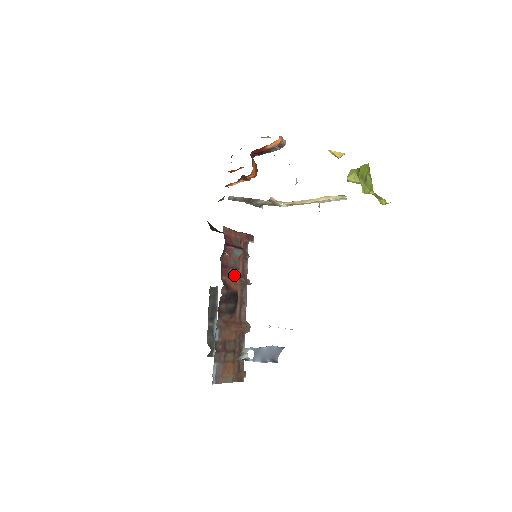
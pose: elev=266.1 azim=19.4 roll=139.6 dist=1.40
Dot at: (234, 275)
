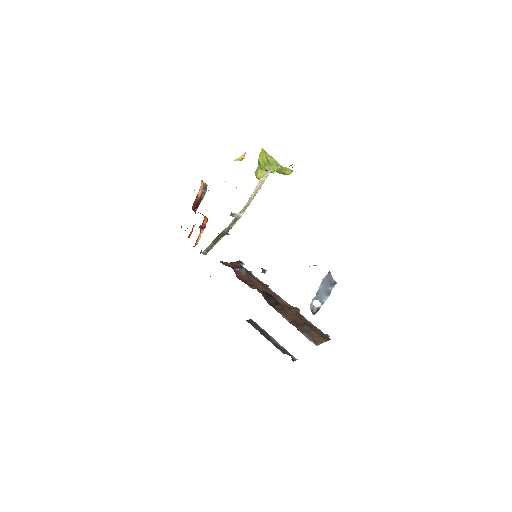
Dot at: (255, 285)
